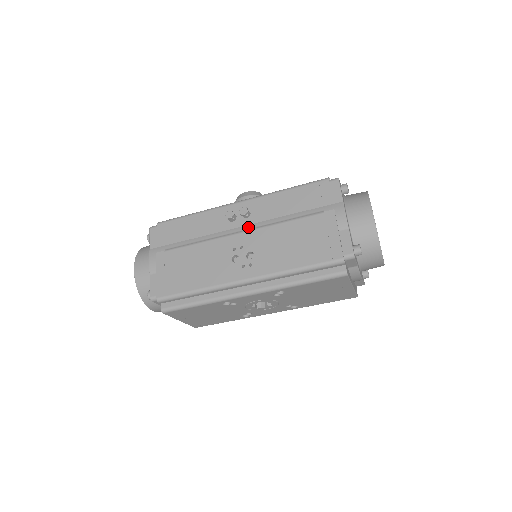
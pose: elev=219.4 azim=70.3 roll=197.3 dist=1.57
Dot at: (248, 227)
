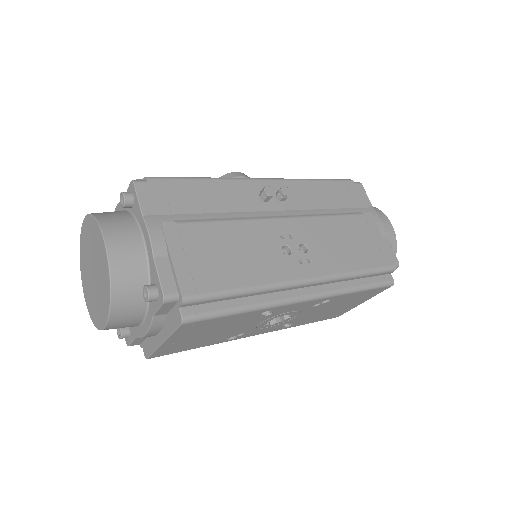
Dot at: (289, 213)
